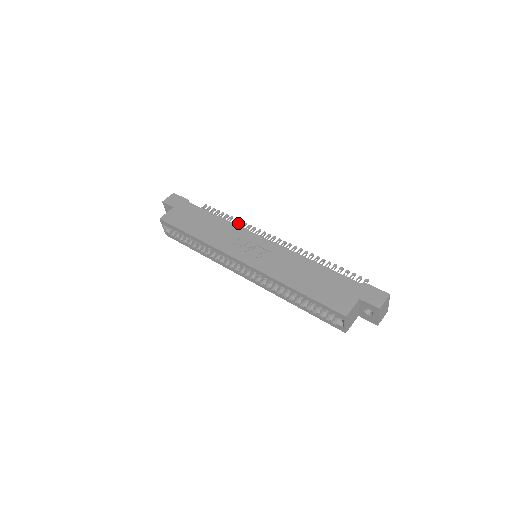
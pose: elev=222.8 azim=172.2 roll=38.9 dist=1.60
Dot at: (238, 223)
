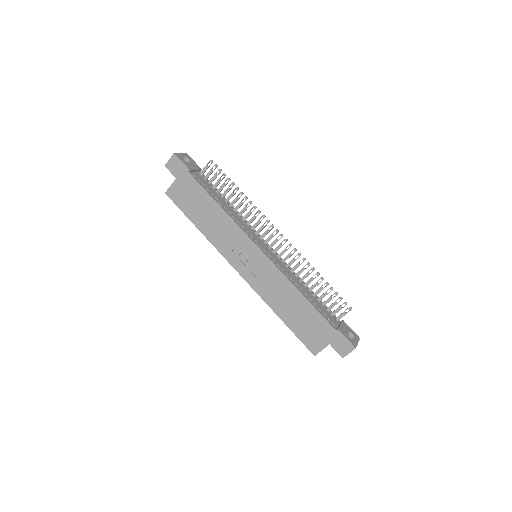
Dot at: (243, 199)
